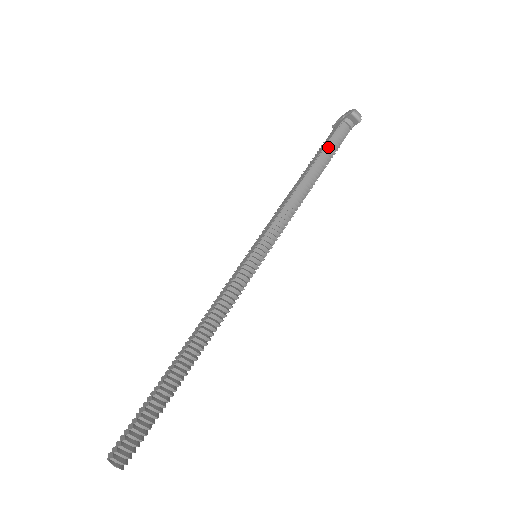
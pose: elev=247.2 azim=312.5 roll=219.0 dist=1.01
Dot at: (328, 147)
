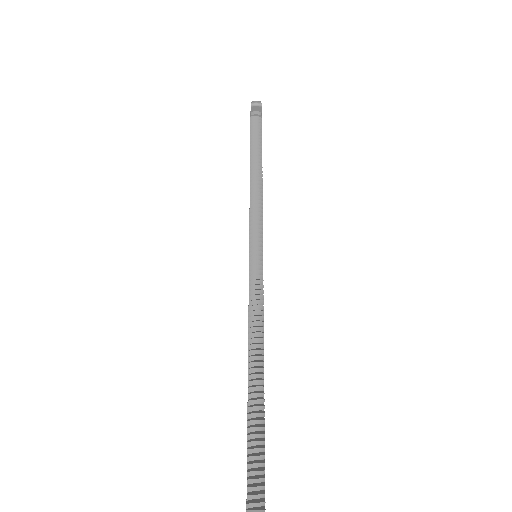
Dot at: (252, 140)
